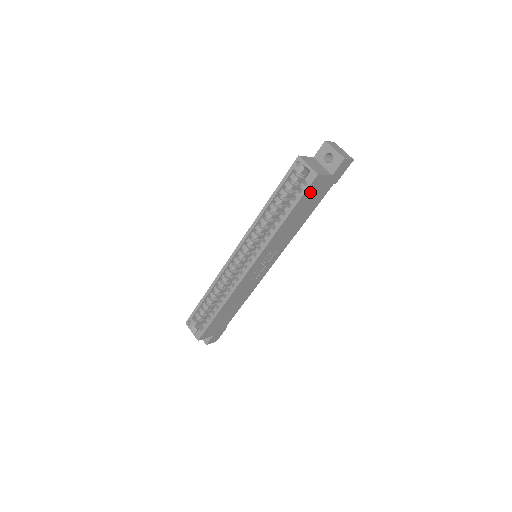
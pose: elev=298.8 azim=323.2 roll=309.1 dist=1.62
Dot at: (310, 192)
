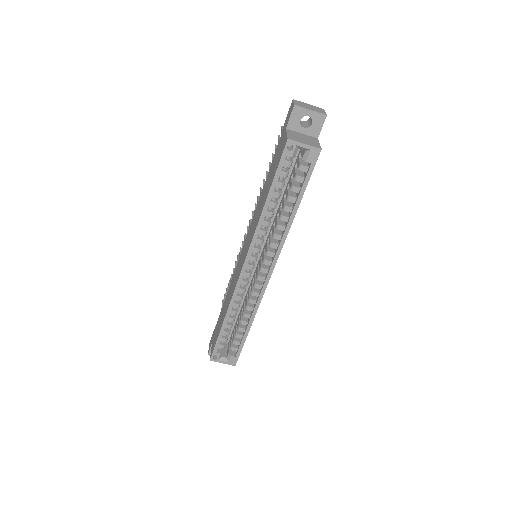
Dot at: occluded
